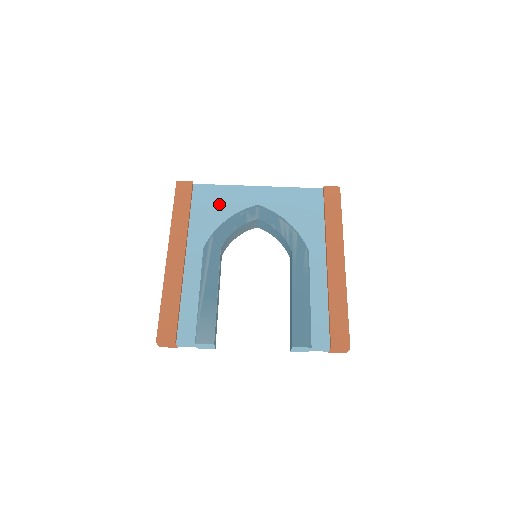
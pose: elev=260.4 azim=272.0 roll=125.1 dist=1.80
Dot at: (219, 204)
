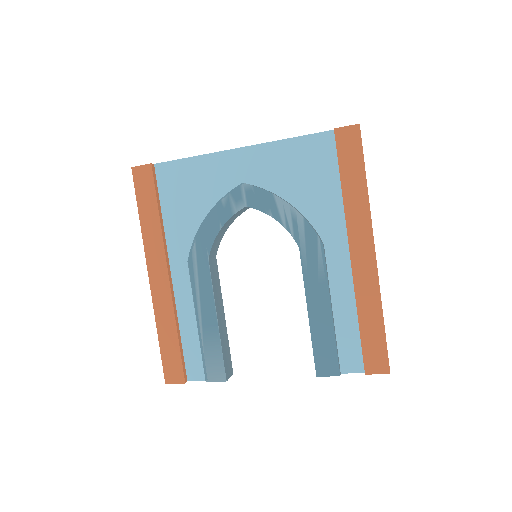
Dot at: (193, 189)
